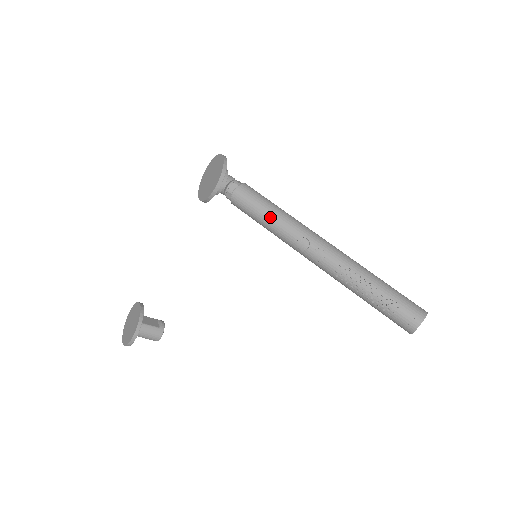
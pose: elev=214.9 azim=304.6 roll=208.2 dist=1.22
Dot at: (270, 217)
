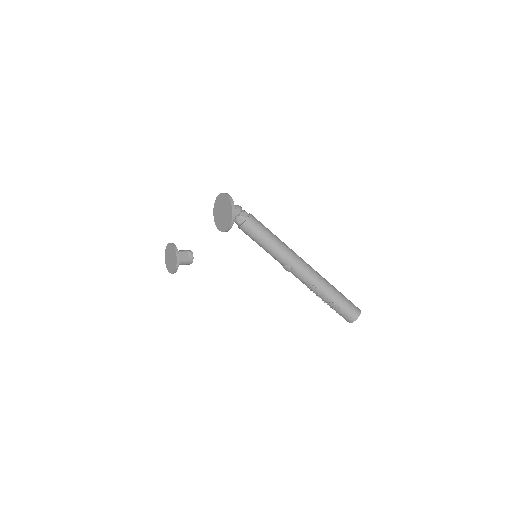
Dot at: (266, 248)
